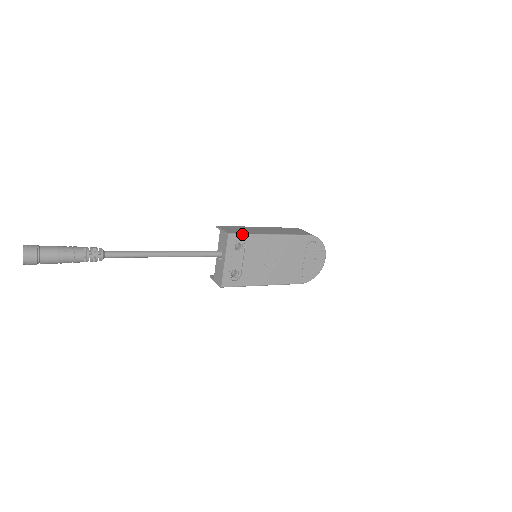
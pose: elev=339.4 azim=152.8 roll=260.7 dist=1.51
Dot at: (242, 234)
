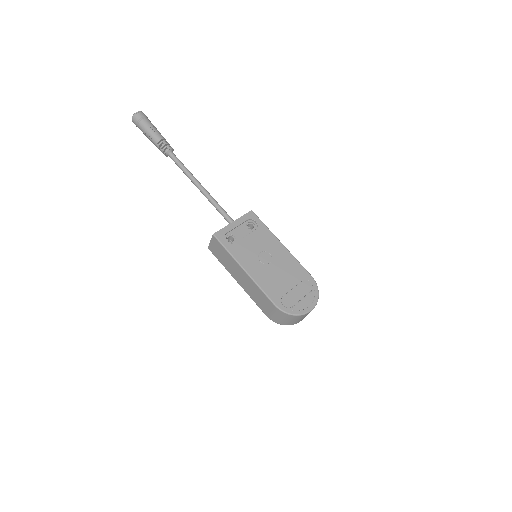
Dot at: occluded
